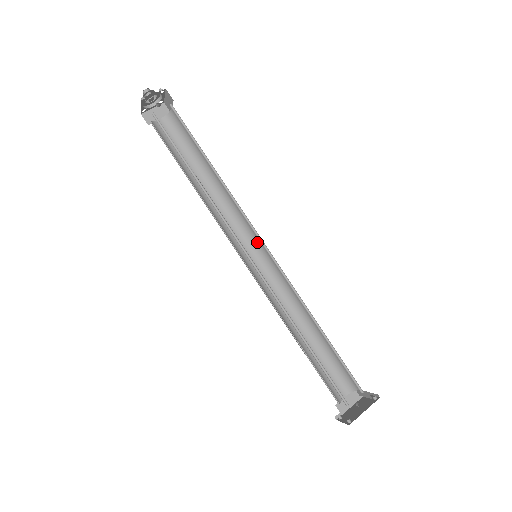
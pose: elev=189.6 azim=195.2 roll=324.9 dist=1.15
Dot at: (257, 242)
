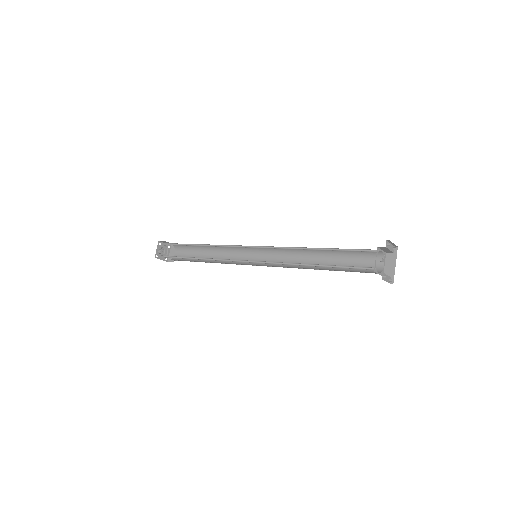
Dot at: (253, 249)
